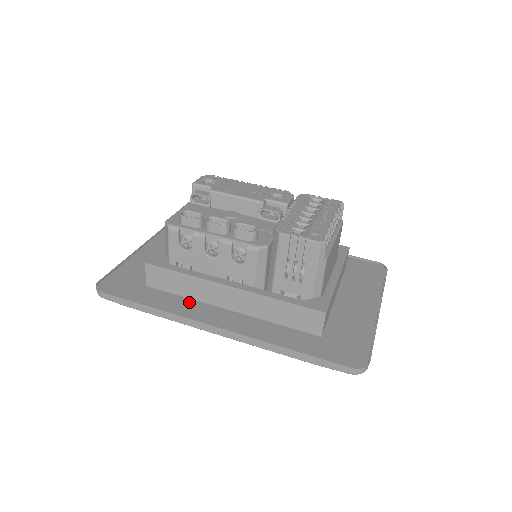
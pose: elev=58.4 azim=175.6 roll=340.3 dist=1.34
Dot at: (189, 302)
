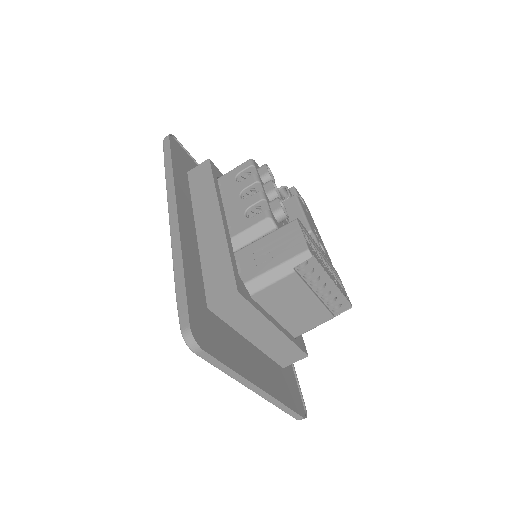
Dot at: (188, 198)
